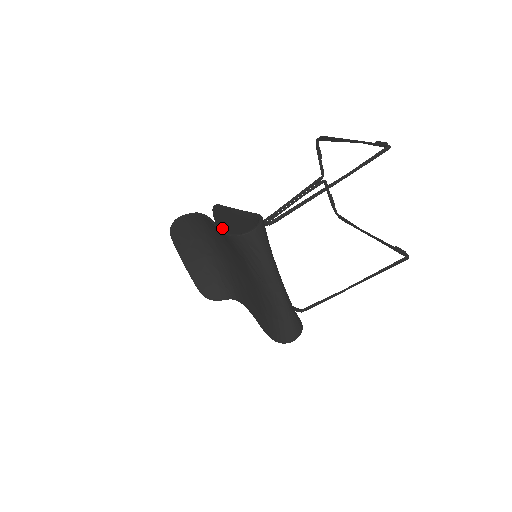
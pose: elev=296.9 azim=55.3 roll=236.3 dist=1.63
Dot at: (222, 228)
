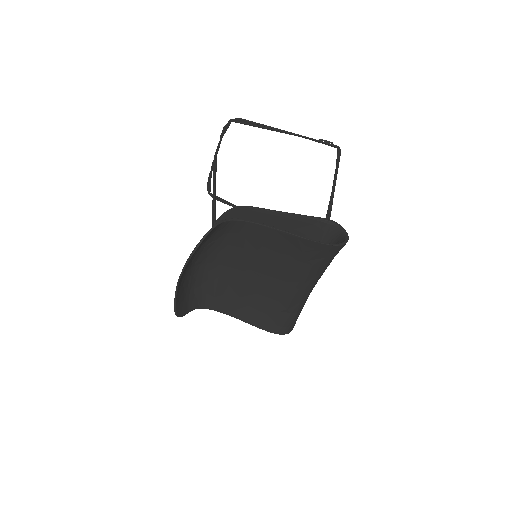
Dot at: occluded
